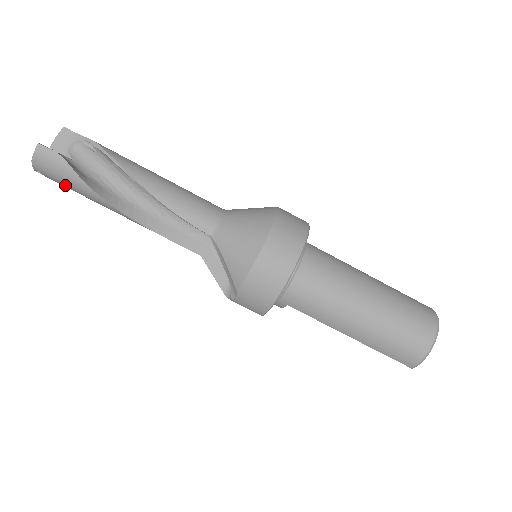
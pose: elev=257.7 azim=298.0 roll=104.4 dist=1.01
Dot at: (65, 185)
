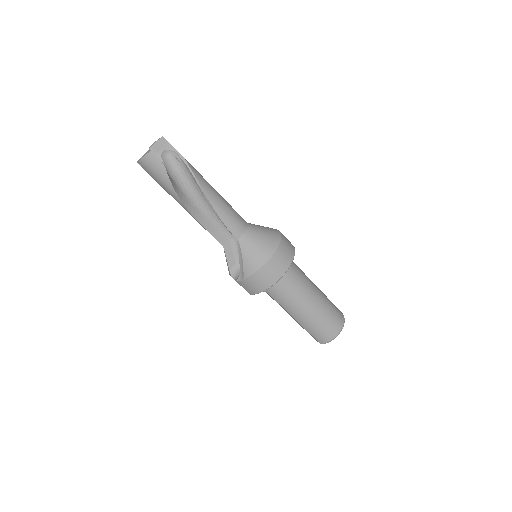
Dot at: (155, 179)
